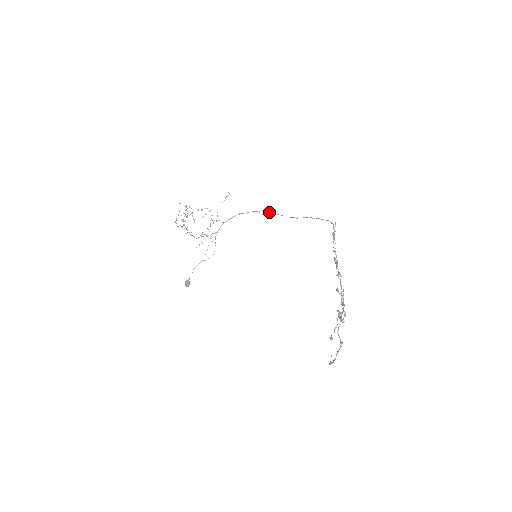
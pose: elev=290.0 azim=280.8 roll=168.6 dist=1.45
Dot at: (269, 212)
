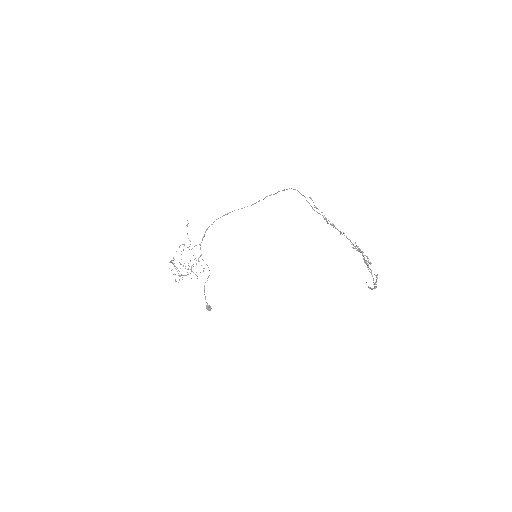
Dot at: (232, 211)
